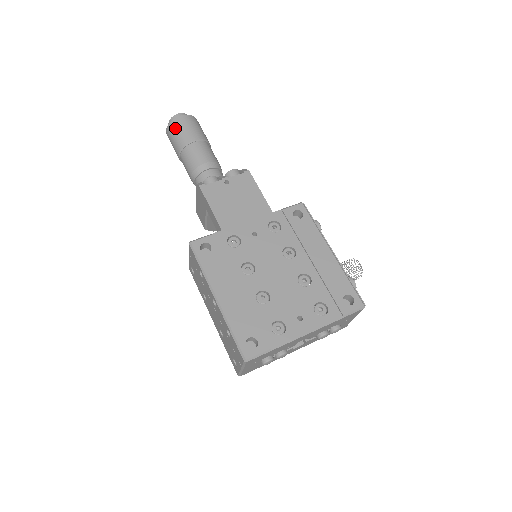
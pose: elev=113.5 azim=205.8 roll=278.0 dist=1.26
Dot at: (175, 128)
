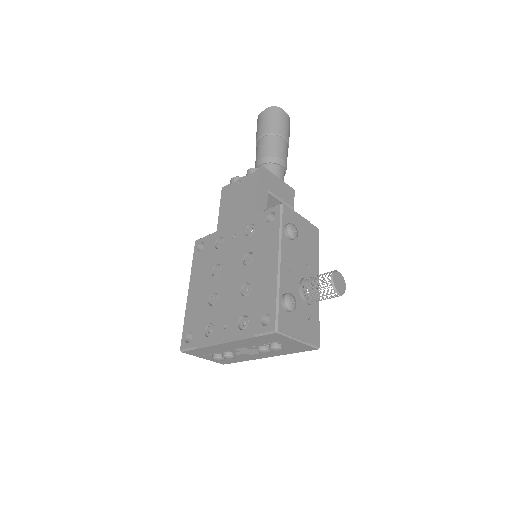
Dot at: (257, 125)
